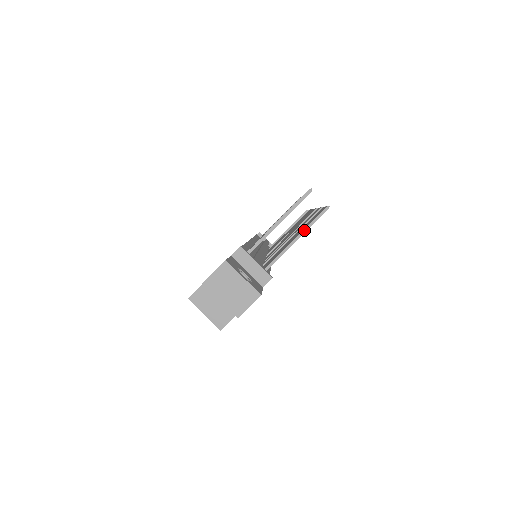
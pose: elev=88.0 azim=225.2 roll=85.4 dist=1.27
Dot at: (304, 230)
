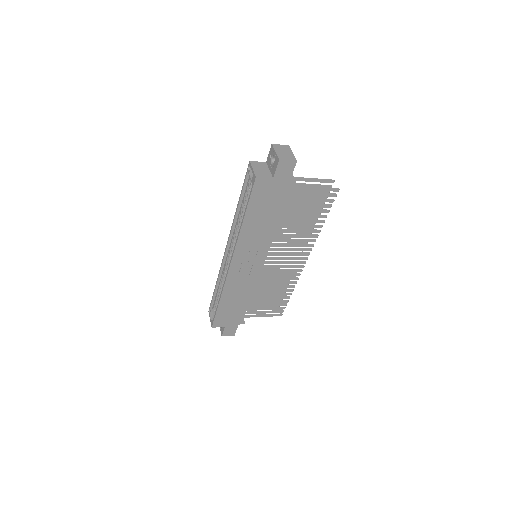
Dot at: (322, 187)
